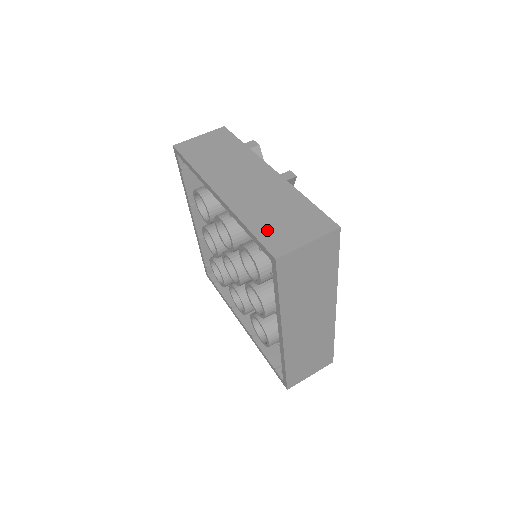
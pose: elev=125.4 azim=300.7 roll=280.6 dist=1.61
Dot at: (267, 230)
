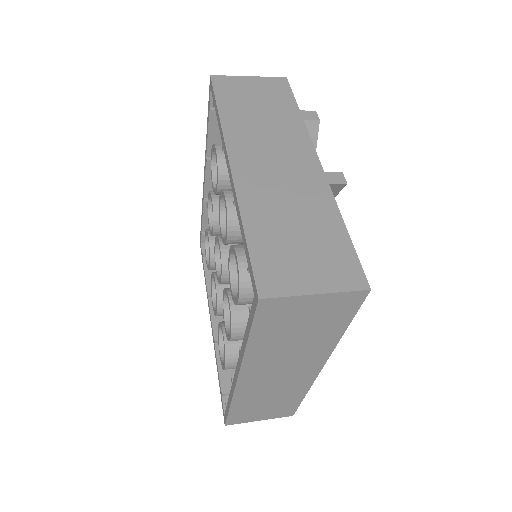
Dot at: (269, 248)
